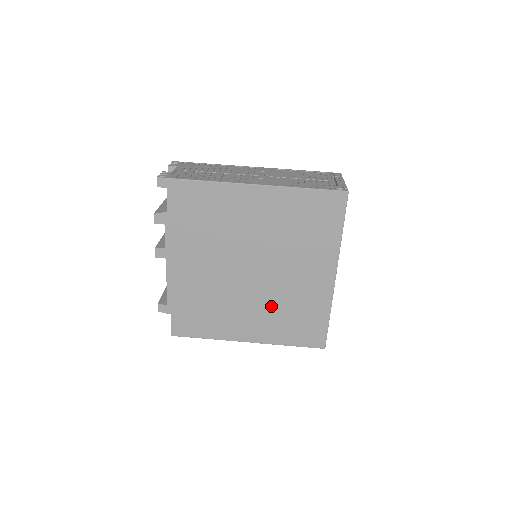
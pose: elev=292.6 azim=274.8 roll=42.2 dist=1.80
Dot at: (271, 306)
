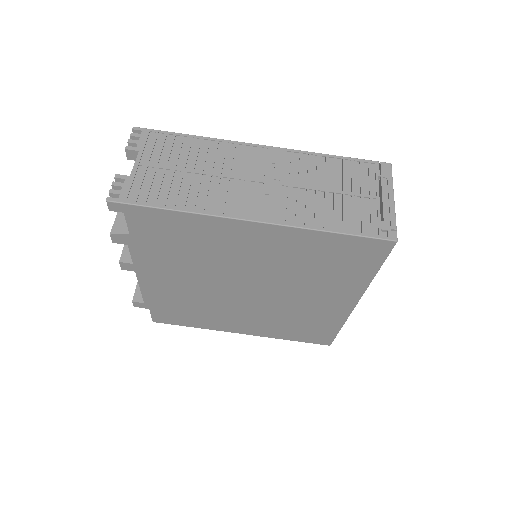
Dot at: (271, 316)
